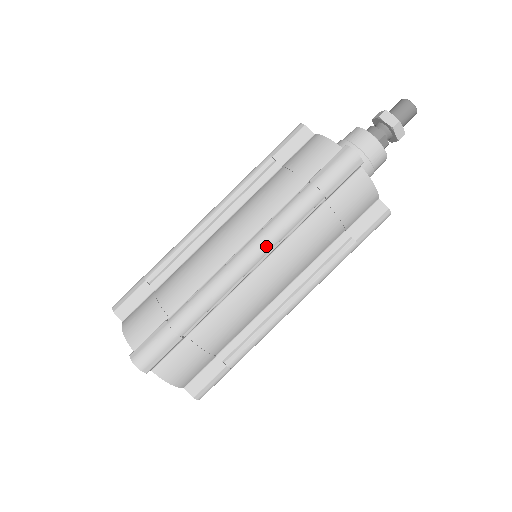
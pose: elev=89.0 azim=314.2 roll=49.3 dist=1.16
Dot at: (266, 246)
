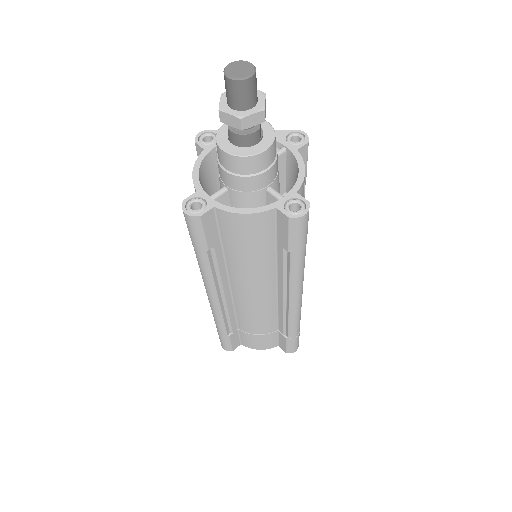
Dot at: (302, 286)
